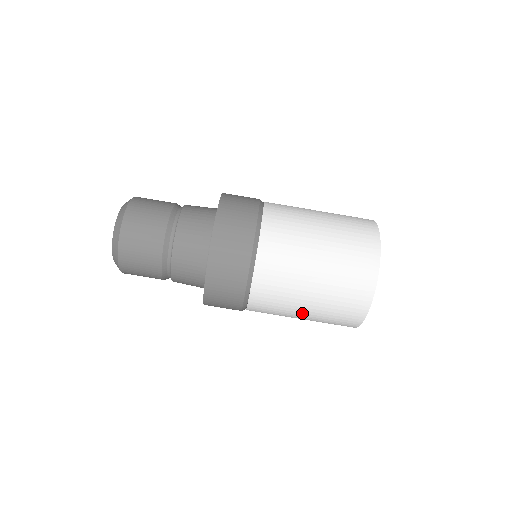
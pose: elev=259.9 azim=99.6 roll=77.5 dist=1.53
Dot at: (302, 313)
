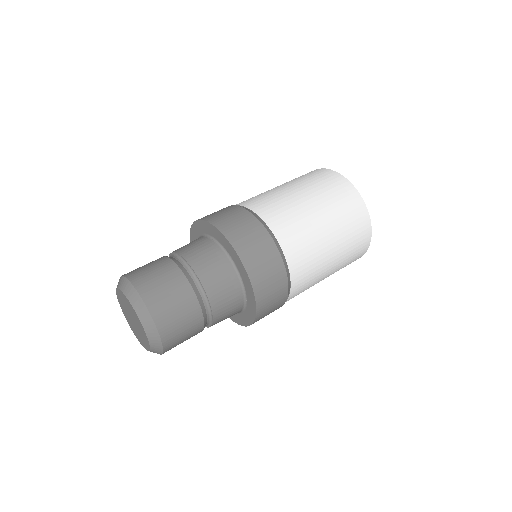
Dot at: (328, 272)
